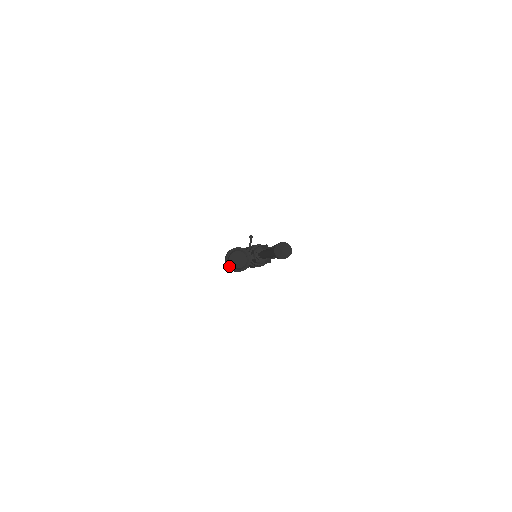
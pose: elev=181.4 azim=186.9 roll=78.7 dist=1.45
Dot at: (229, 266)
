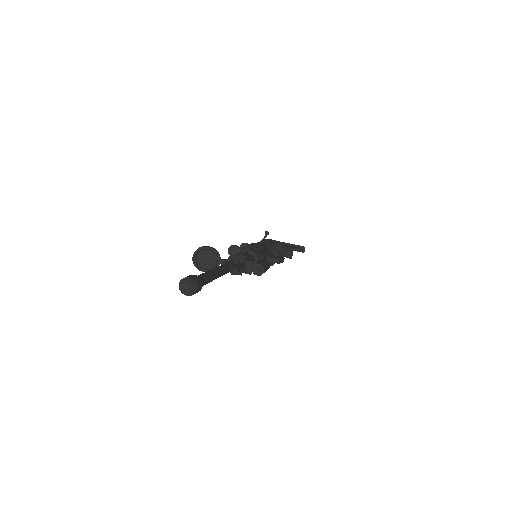
Dot at: (194, 262)
